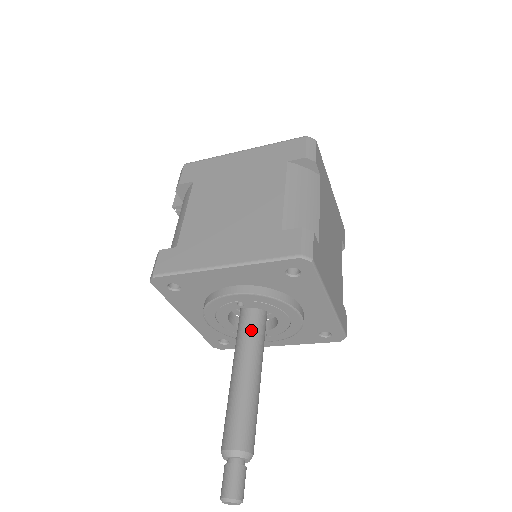
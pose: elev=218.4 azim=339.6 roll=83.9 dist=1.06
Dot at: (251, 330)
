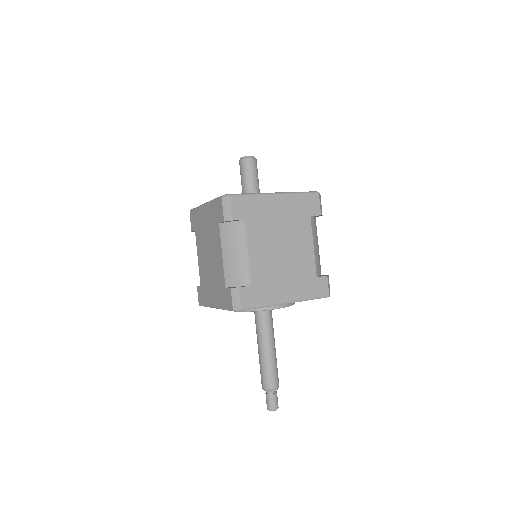
Dot at: (258, 320)
